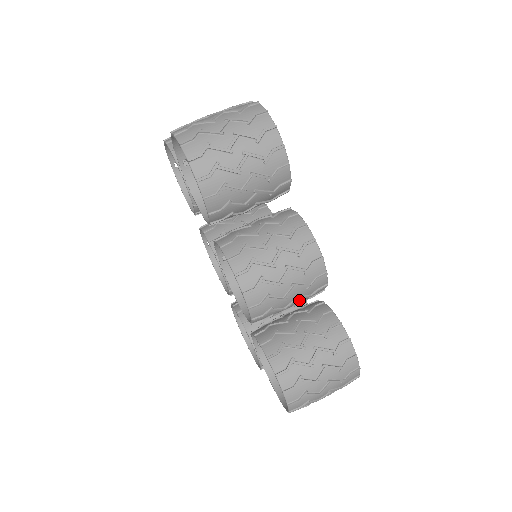
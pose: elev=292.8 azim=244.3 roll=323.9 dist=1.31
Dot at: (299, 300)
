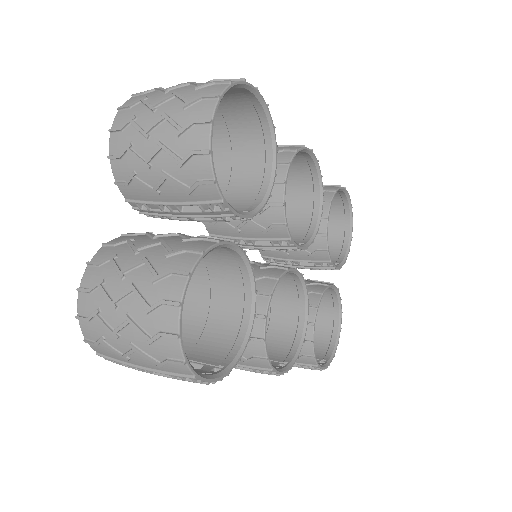
Dot at: occluded
